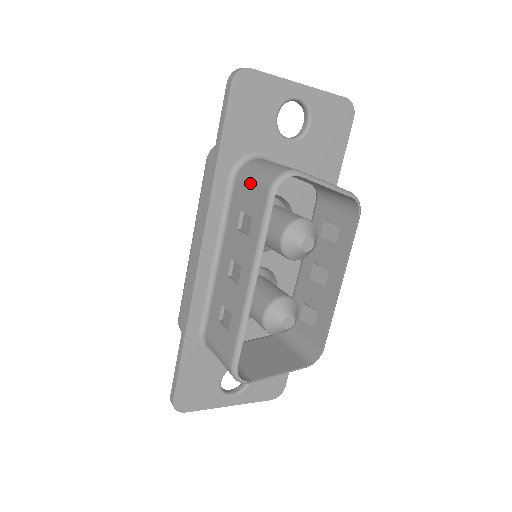
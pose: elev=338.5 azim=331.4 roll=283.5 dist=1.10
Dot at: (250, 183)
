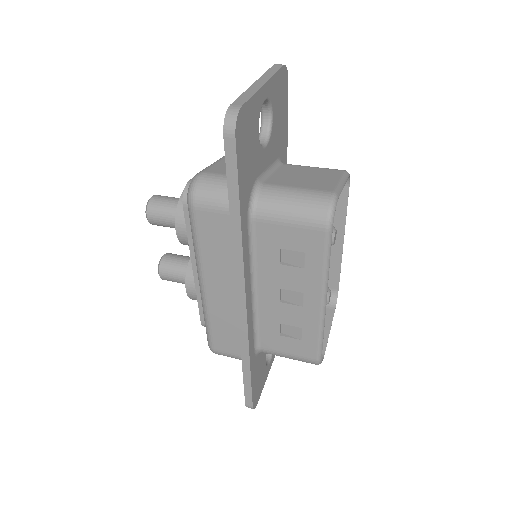
Dot at: (288, 224)
